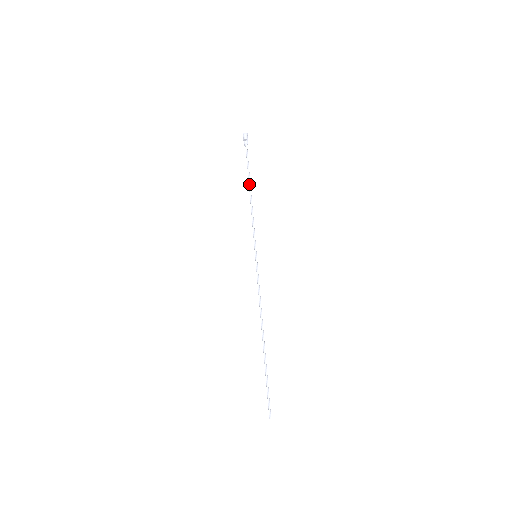
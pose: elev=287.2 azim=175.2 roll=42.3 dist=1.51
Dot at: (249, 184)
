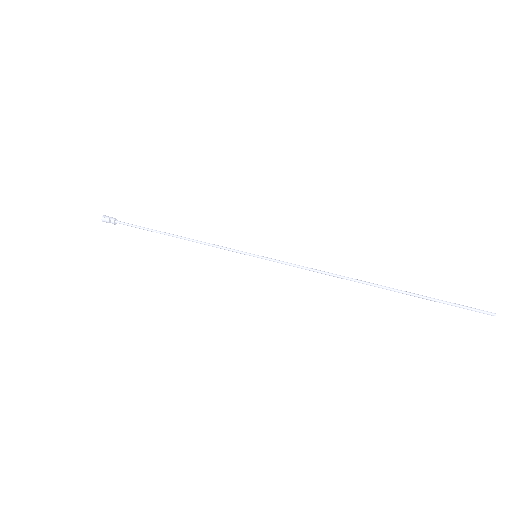
Dot at: occluded
